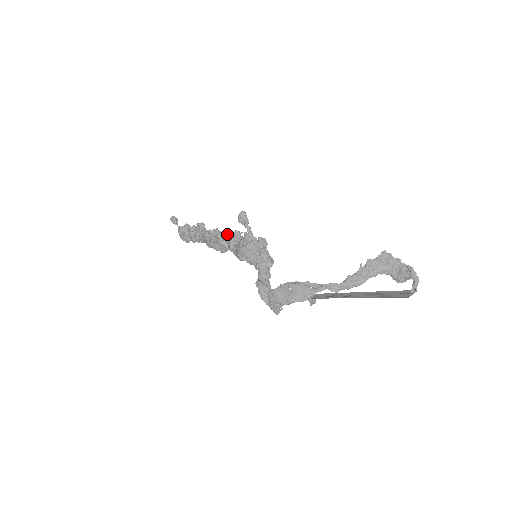
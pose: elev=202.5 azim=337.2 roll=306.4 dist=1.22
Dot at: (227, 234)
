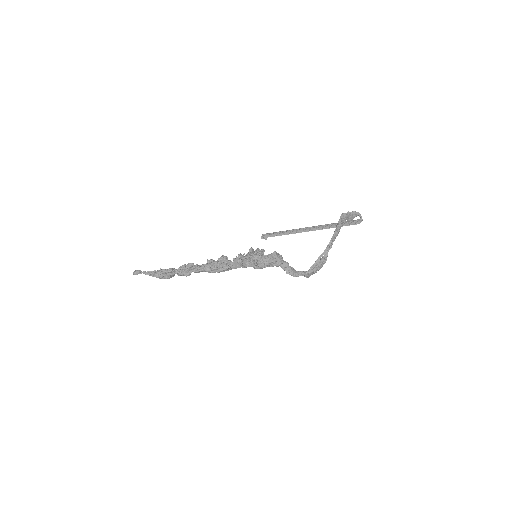
Dot at: (226, 259)
